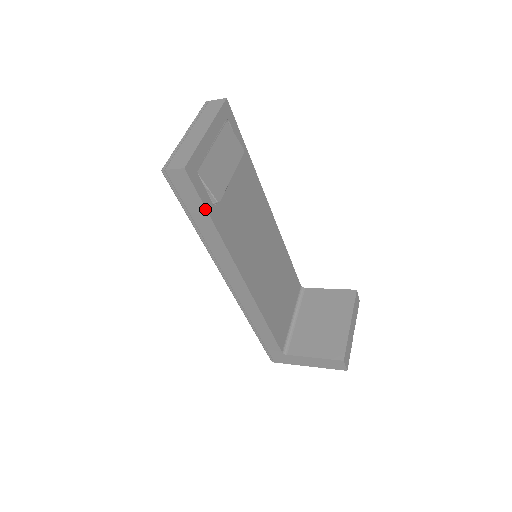
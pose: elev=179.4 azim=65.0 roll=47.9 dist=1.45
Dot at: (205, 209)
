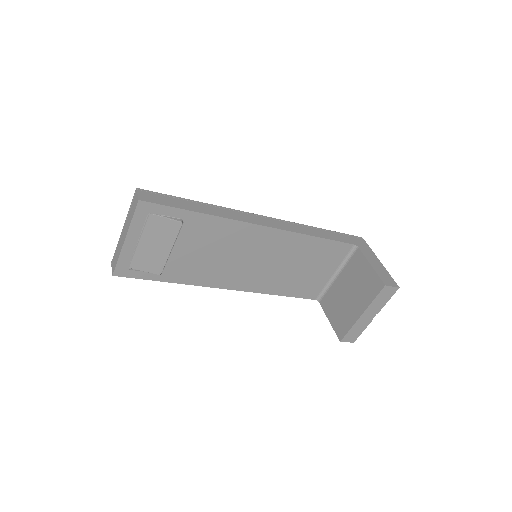
Dot at: occluded
